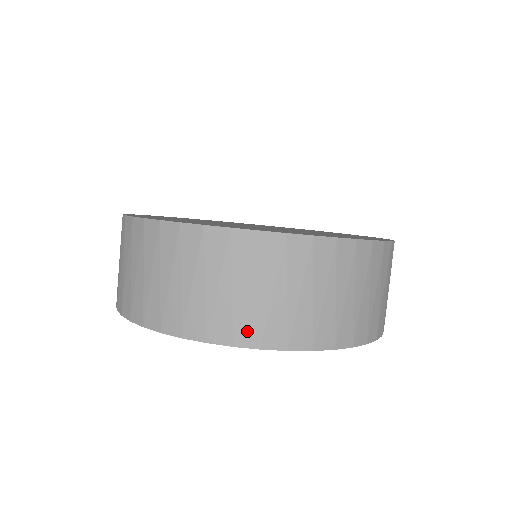
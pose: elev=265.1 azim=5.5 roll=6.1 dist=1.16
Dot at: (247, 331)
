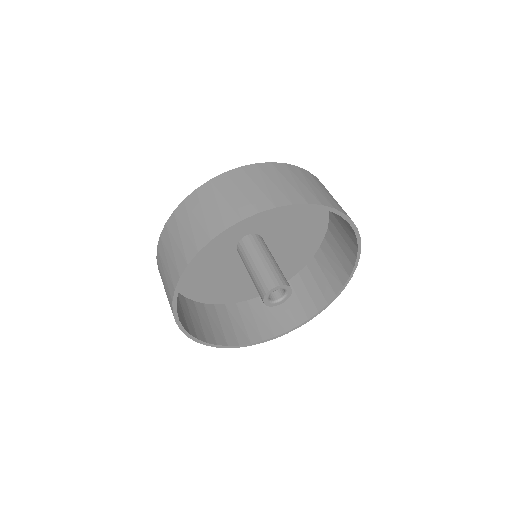
Dot at: (214, 228)
